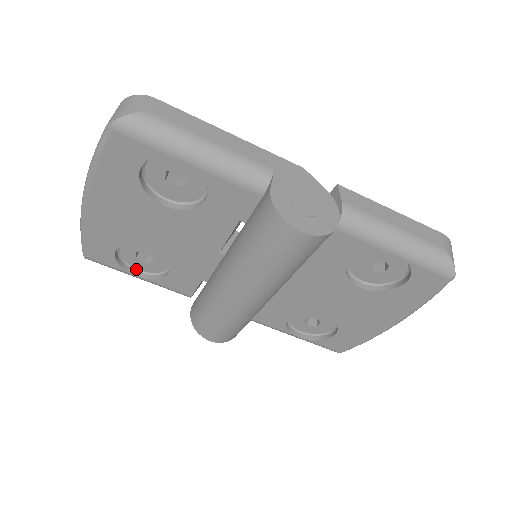
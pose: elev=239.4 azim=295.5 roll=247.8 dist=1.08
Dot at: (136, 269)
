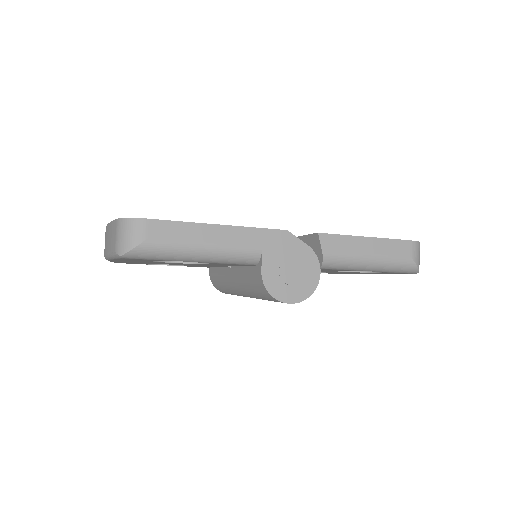
Dot at: occluded
